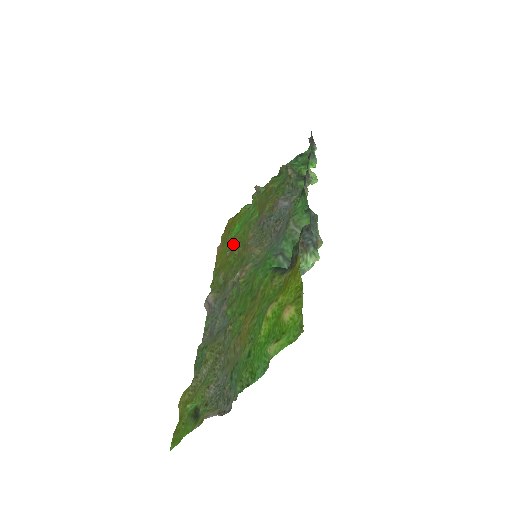
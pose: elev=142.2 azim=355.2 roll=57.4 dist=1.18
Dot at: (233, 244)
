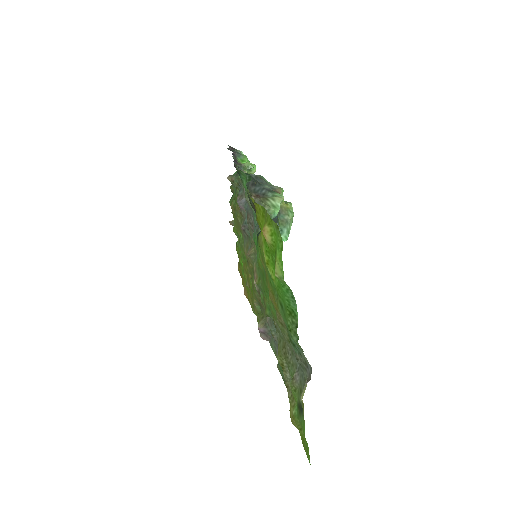
Dot at: (246, 275)
